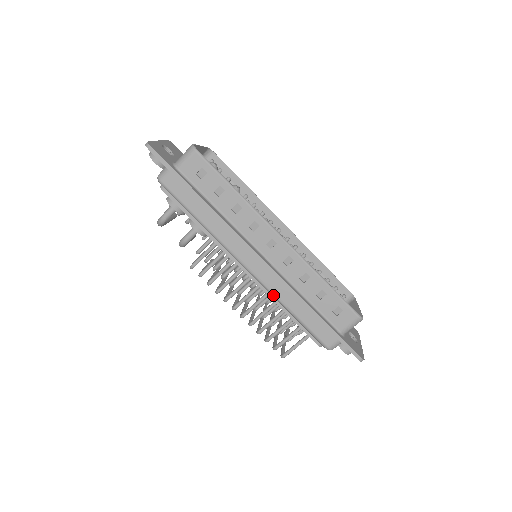
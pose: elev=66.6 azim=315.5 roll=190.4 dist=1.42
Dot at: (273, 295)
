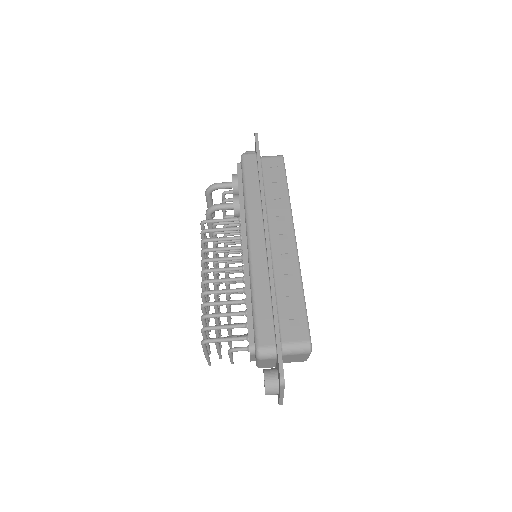
Dot at: (251, 270)
